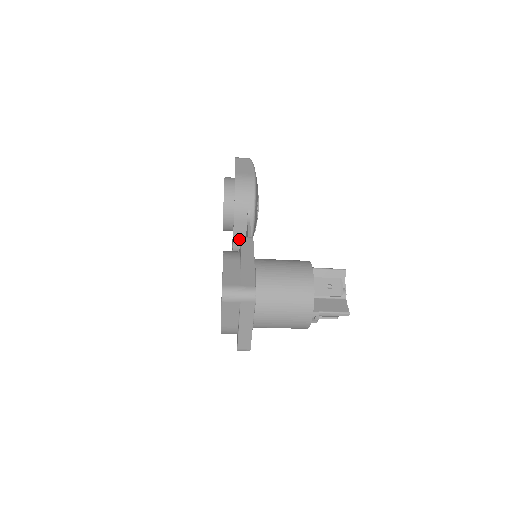
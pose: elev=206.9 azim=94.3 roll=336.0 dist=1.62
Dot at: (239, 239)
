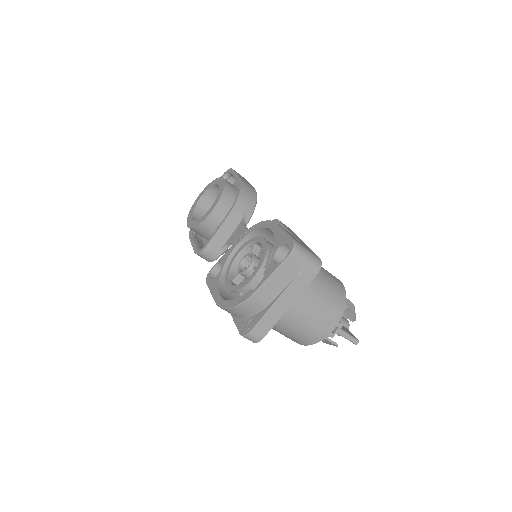
Dot at: (218, 240)
